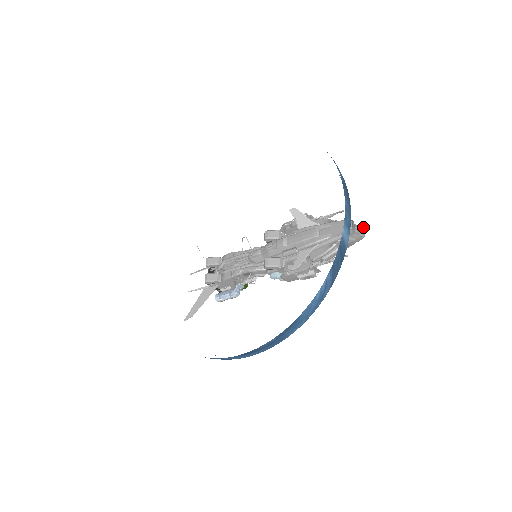
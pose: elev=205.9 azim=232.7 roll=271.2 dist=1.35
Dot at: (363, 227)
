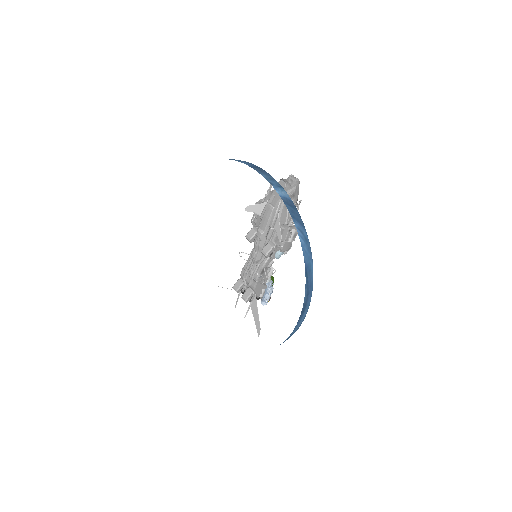
Dot at: (292, 175)
